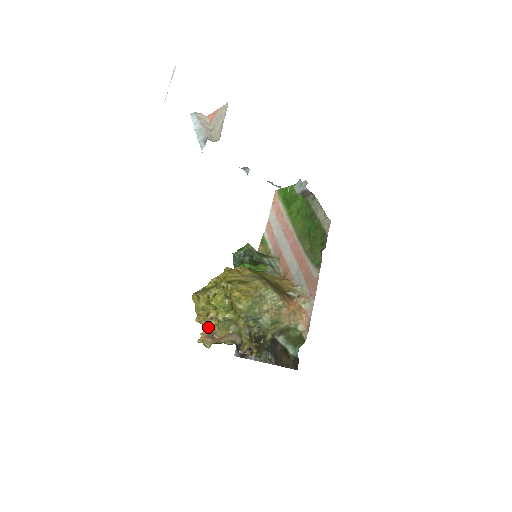
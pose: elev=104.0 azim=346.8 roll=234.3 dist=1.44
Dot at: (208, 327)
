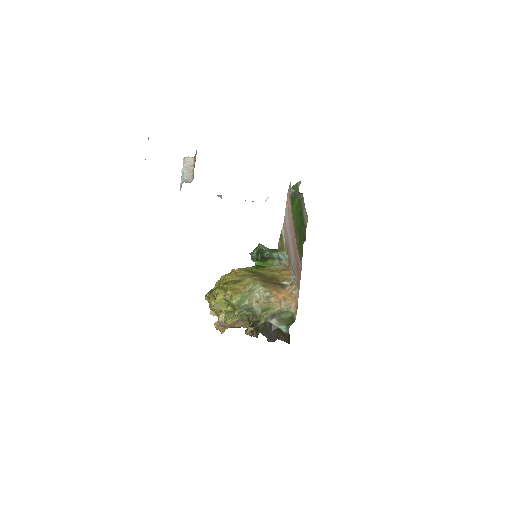
Dot at: (219, 318)
